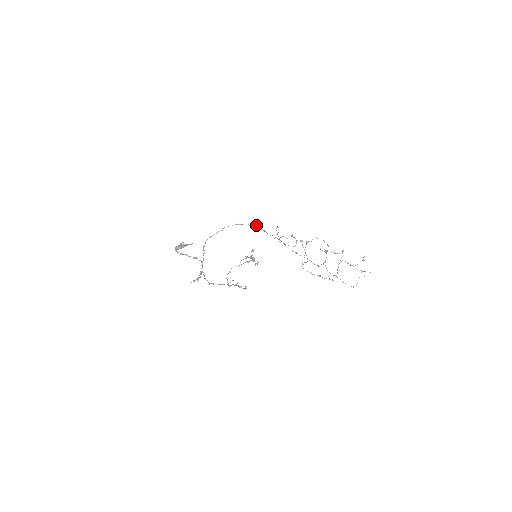
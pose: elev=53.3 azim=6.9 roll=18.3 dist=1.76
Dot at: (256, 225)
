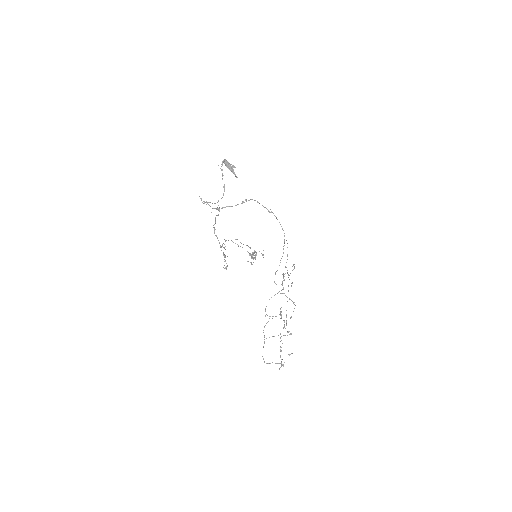
Dot at: occluded
